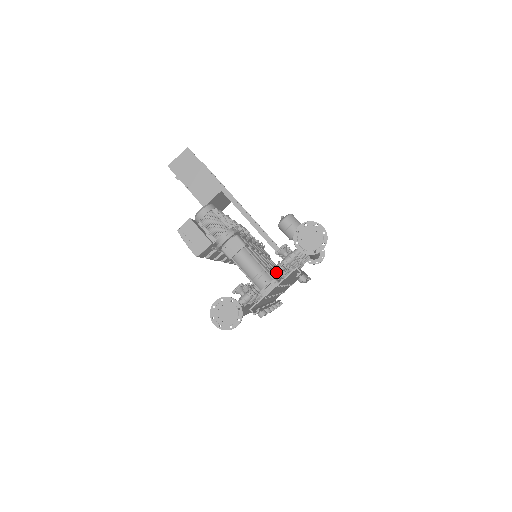
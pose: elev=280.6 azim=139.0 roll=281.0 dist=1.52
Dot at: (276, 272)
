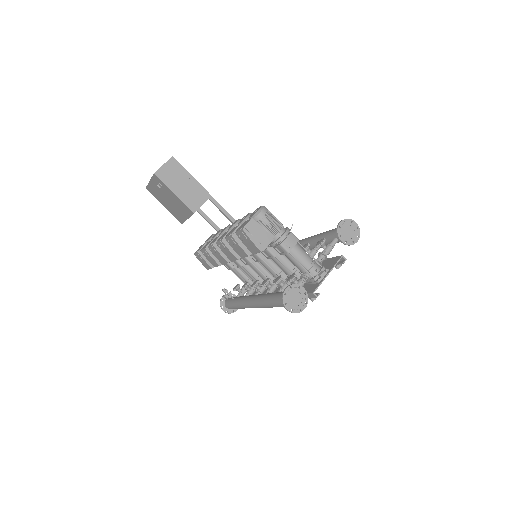
Dot at: (321, 261)
